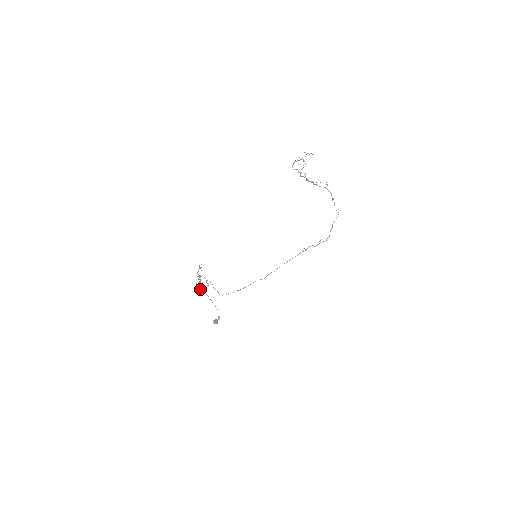
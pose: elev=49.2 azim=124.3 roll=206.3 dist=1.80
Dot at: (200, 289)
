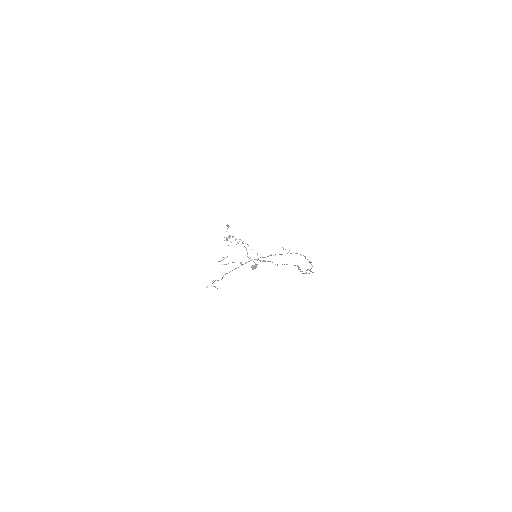
Dot at: (236, 239)
